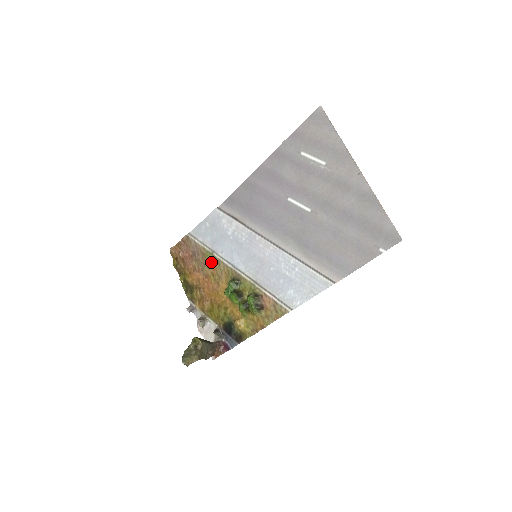
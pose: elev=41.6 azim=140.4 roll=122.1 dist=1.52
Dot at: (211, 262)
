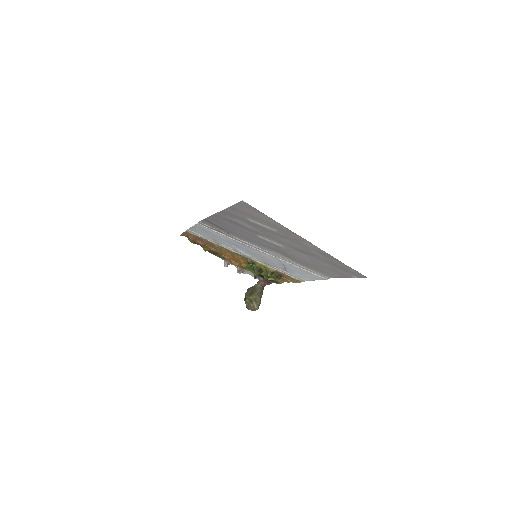
Dot at: occluded
